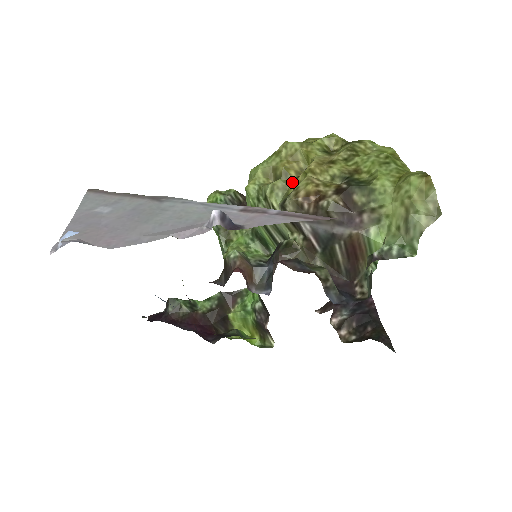
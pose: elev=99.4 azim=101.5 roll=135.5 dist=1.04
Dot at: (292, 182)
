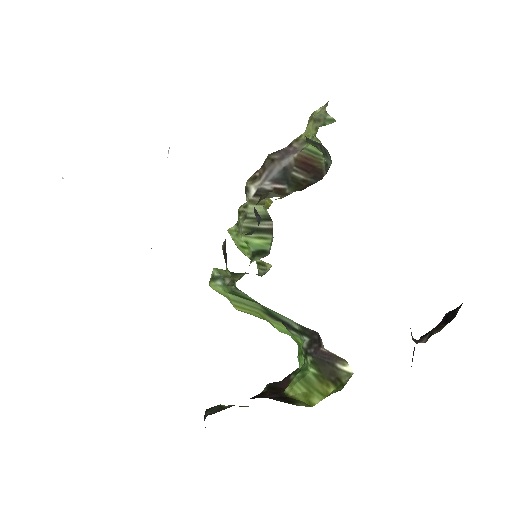
Dot at: occluded
